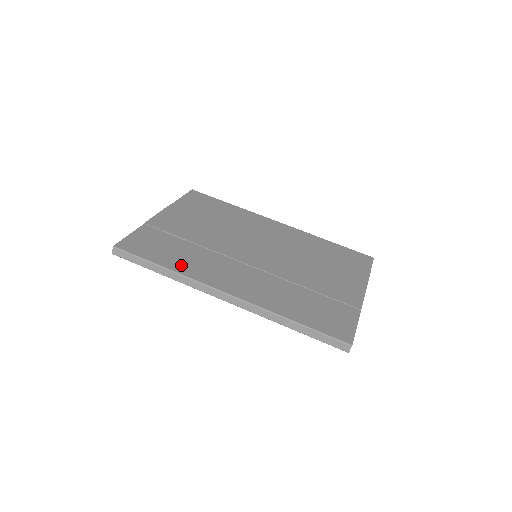
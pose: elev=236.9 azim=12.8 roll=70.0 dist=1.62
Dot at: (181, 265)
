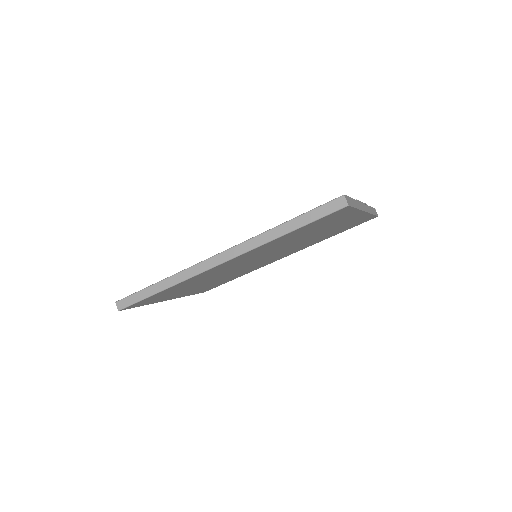
Dot at: occluded
